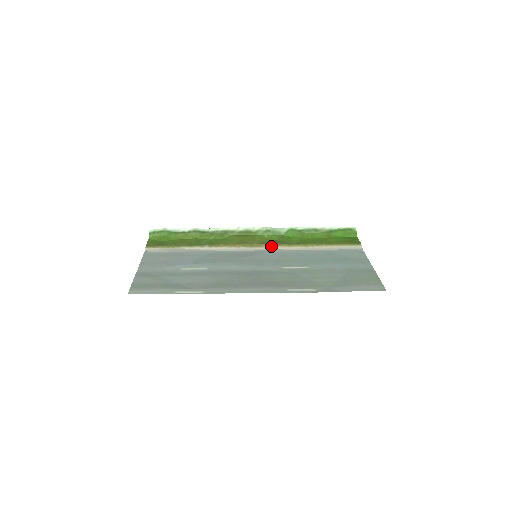
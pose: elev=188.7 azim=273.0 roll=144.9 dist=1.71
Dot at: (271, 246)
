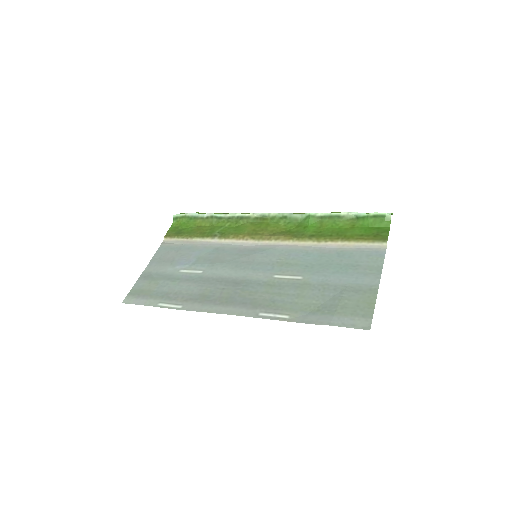
Dot at: (280, 240)
